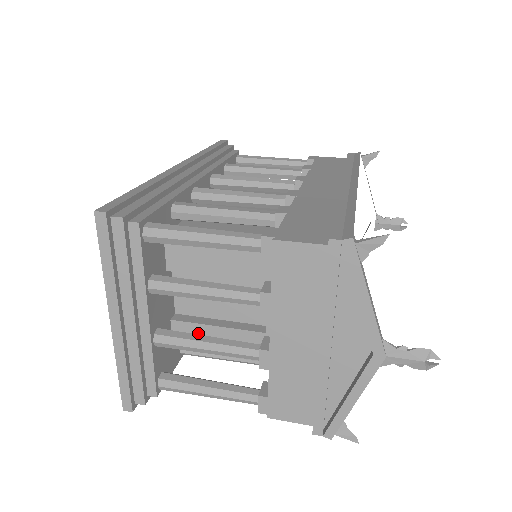
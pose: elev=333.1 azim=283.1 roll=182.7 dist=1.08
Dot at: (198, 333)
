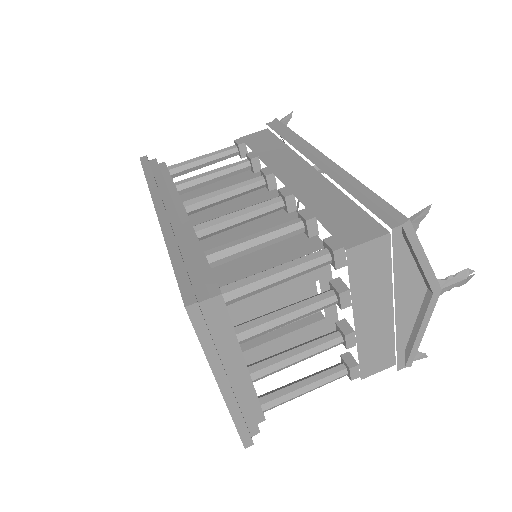
Dot at: (268, 350)
